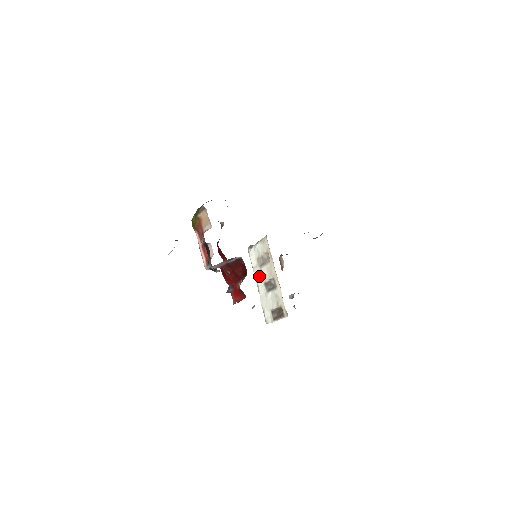
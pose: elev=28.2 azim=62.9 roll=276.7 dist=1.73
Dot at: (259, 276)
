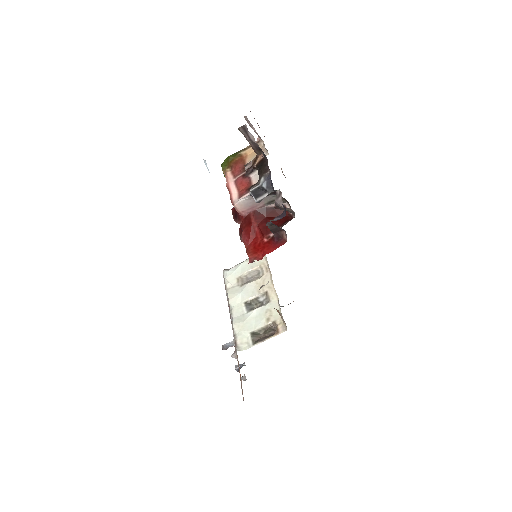
Dot at: (238, 295)
